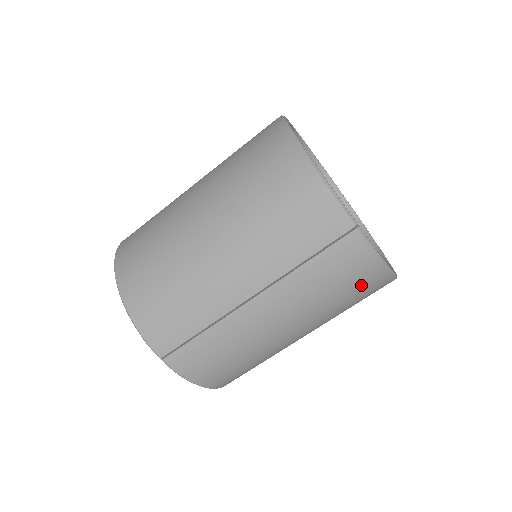
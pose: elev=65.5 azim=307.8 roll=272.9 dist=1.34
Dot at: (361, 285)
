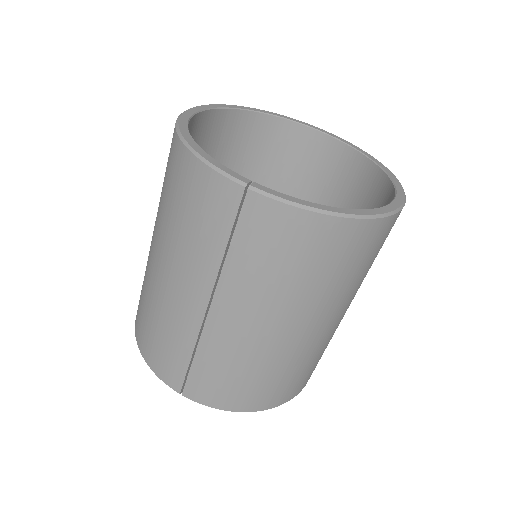
Dot at: (314, 248)
